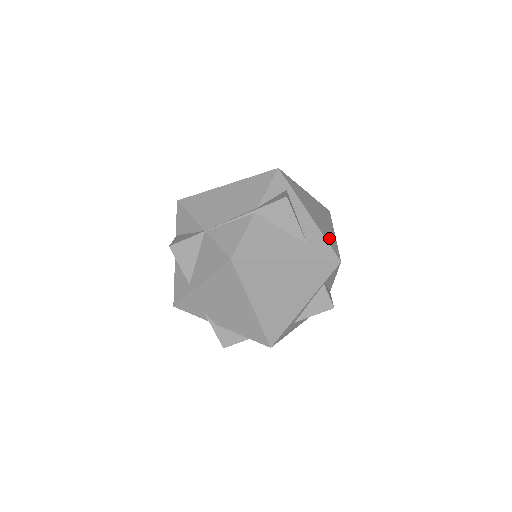
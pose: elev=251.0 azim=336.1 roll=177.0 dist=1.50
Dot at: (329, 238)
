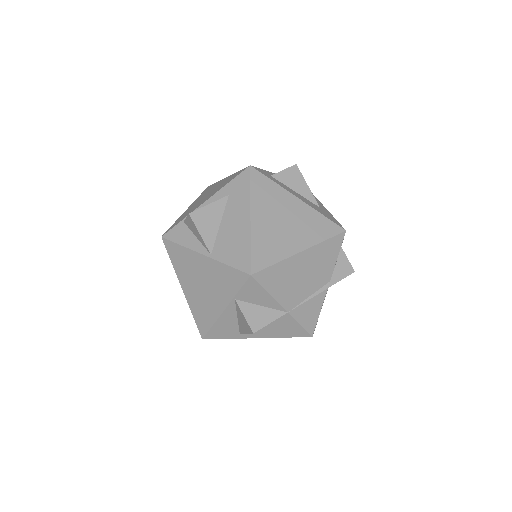
Dot at: occluded
